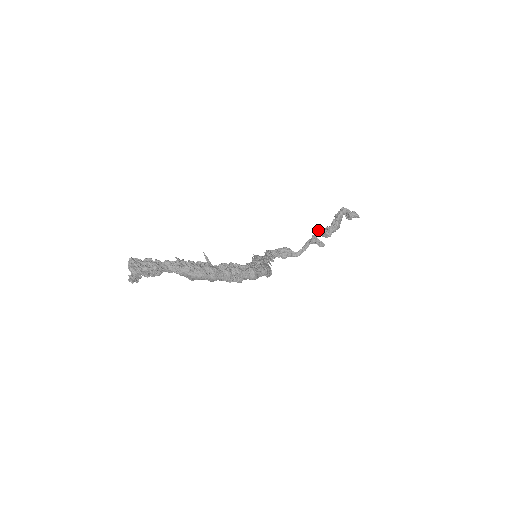
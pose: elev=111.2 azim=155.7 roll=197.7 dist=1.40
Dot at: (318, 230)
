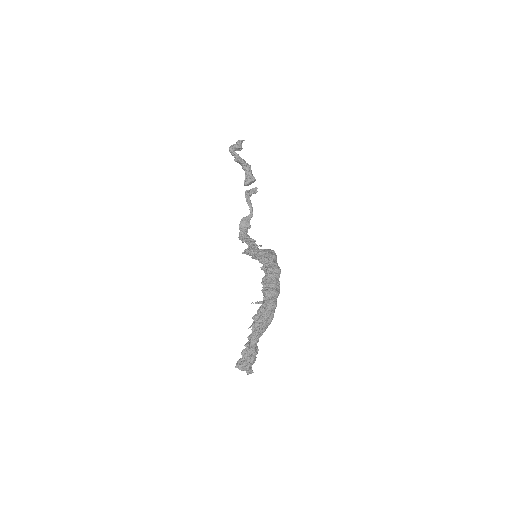
Dot at: occluded
